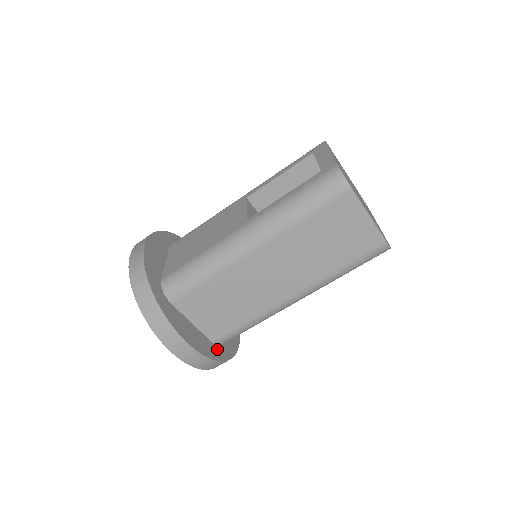
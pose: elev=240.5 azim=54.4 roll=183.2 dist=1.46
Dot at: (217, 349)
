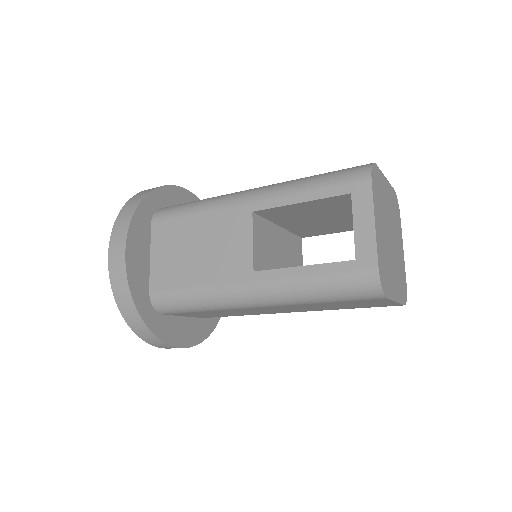
Dot at: (208, 321)
